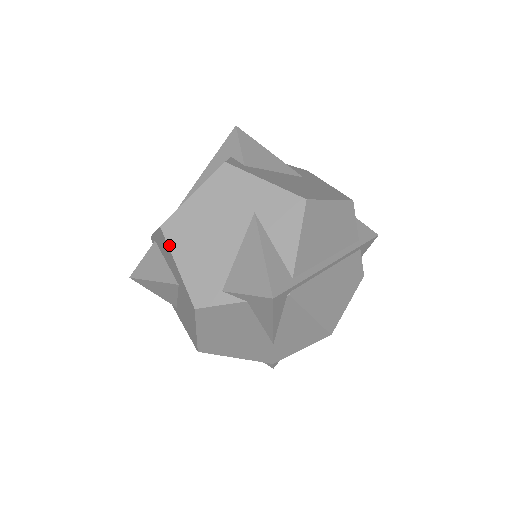
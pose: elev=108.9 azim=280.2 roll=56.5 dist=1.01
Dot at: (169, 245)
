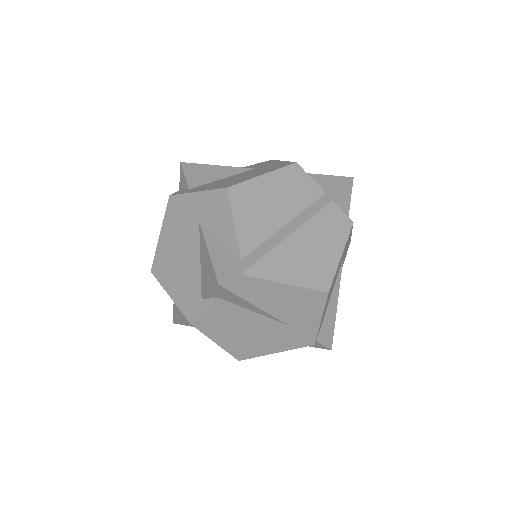
Dot at: (160, 282)
